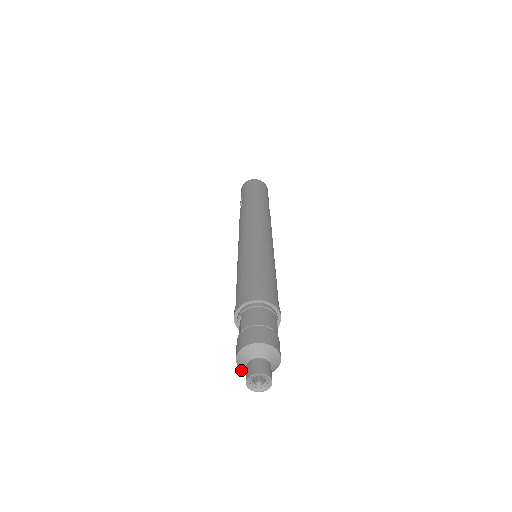
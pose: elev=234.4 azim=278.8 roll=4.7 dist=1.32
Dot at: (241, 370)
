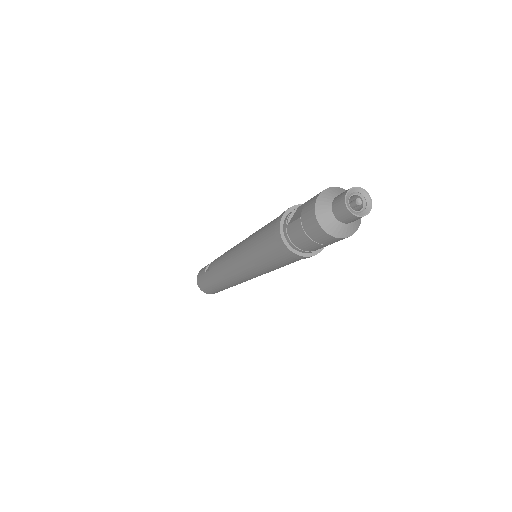
Dot at: (316, 216)
